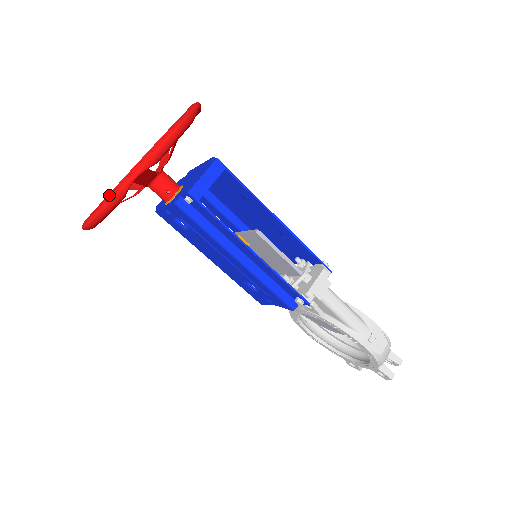
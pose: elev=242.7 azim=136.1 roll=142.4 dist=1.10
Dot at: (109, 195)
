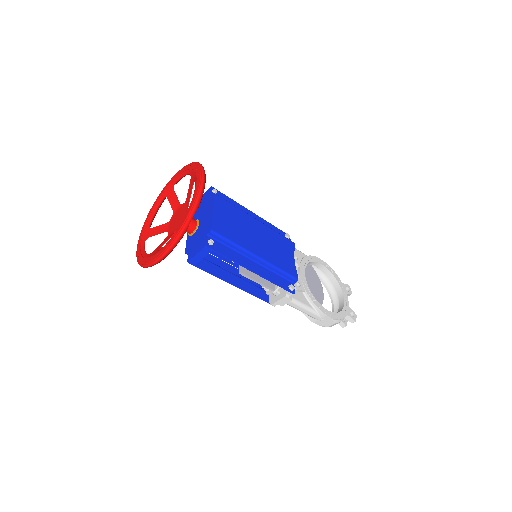
Dot at: (161, 197)
